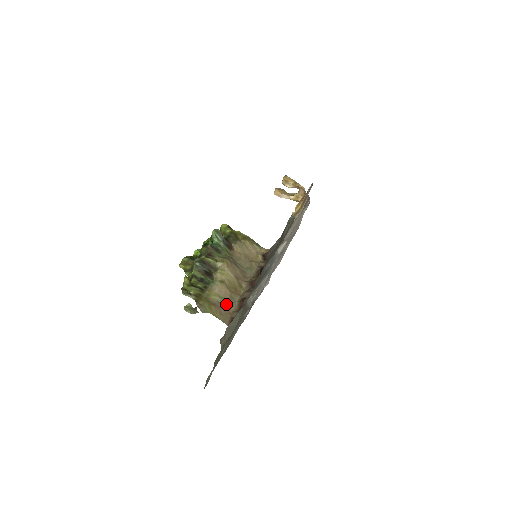
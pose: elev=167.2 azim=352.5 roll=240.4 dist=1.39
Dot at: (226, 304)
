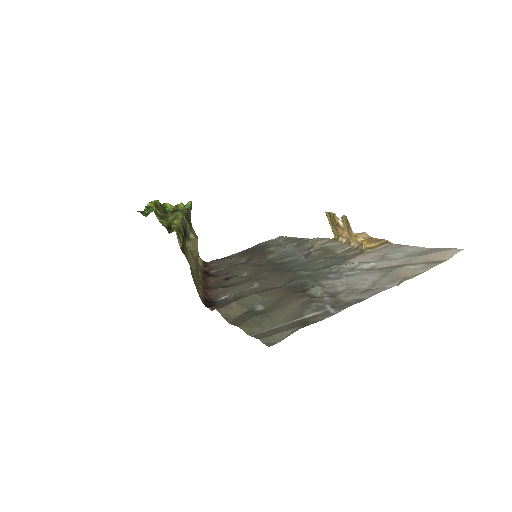
Dot at: (196, 278)
